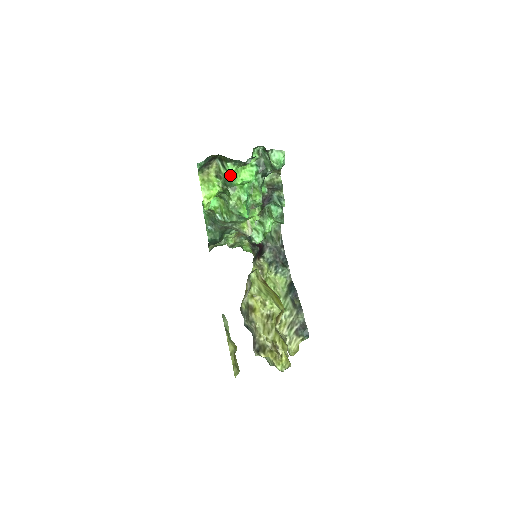
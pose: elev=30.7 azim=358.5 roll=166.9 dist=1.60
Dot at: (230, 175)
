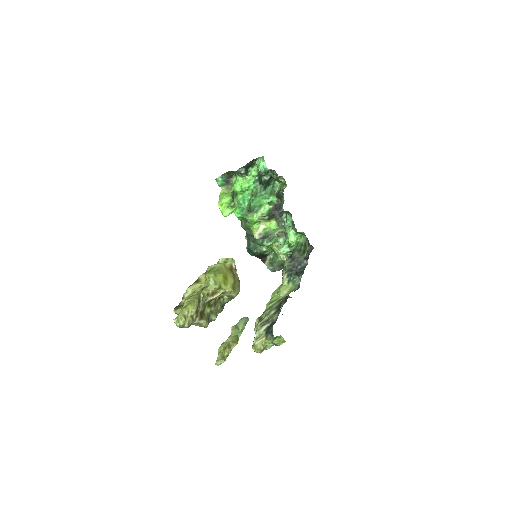
Dot at: (233, 184)
